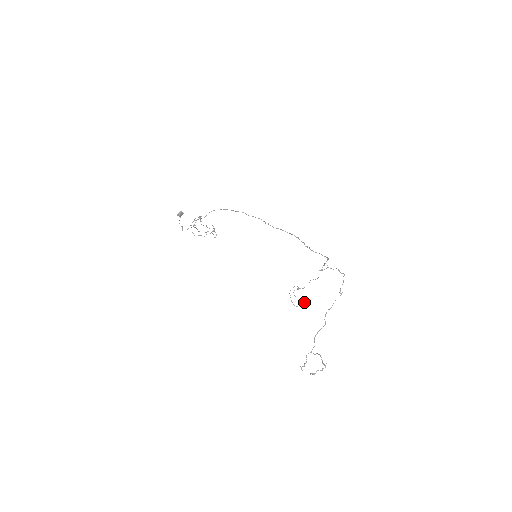
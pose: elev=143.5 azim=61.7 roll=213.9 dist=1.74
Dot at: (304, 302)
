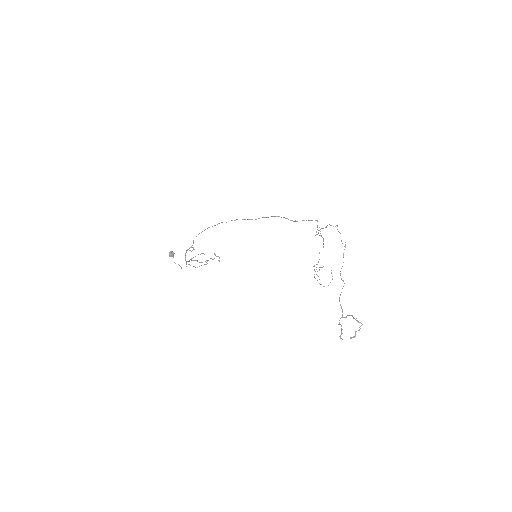
Dot at: (332, 278)
